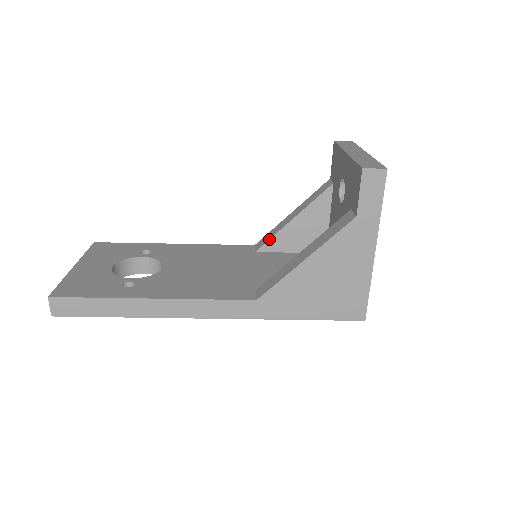
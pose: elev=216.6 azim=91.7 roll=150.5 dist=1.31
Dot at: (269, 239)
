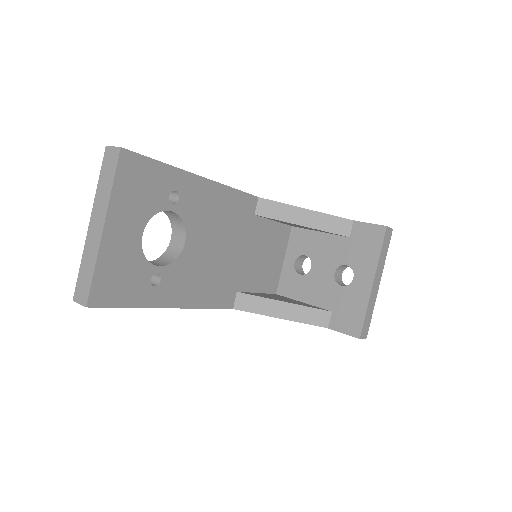
Dot at: (273, 219)
